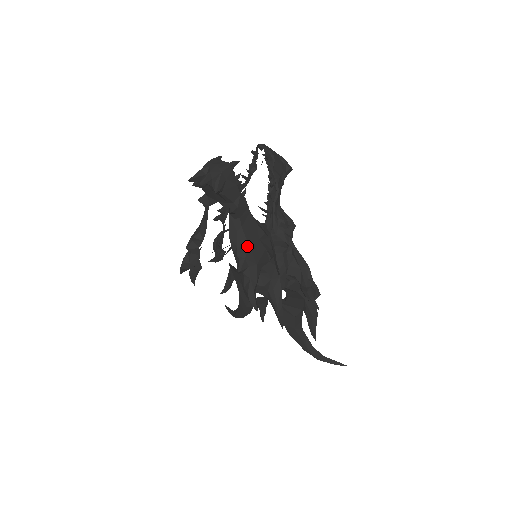
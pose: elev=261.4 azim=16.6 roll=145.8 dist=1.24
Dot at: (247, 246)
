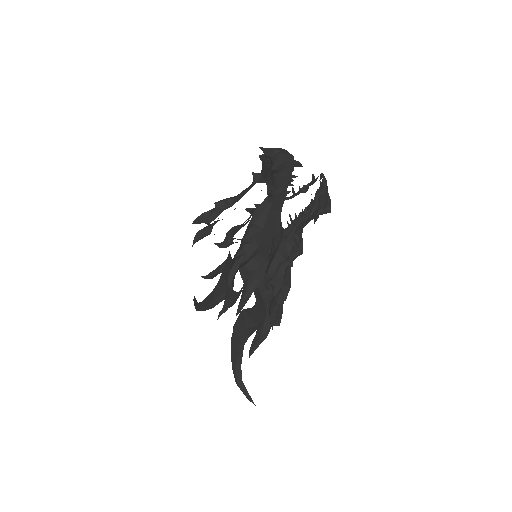
Dot at: (262, 228)
